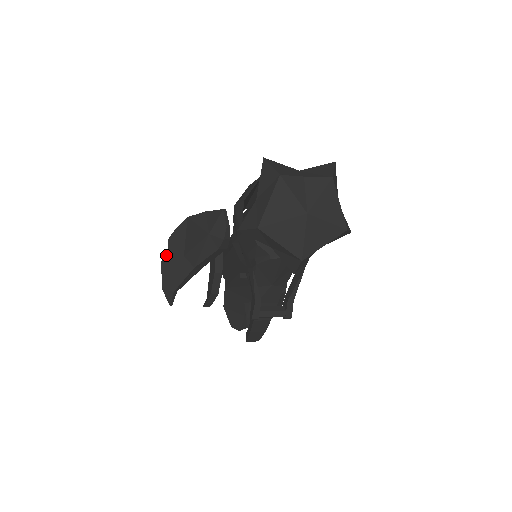
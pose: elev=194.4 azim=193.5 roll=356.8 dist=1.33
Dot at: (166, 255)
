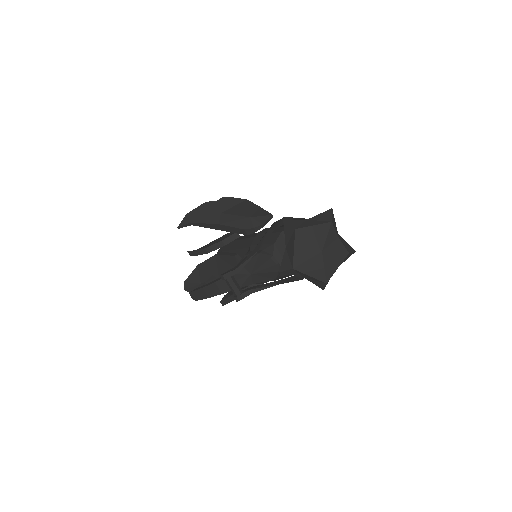
Dot at: (212, 202)
